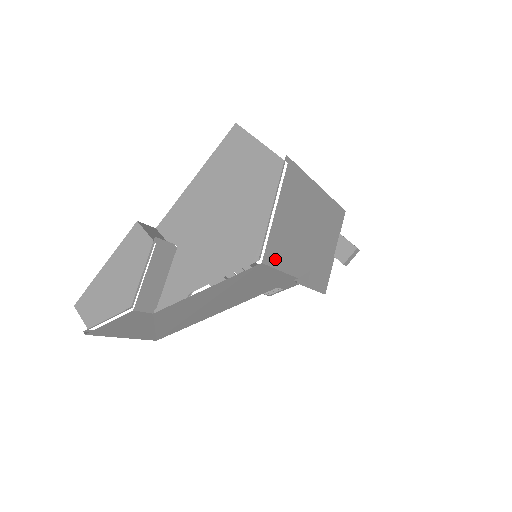
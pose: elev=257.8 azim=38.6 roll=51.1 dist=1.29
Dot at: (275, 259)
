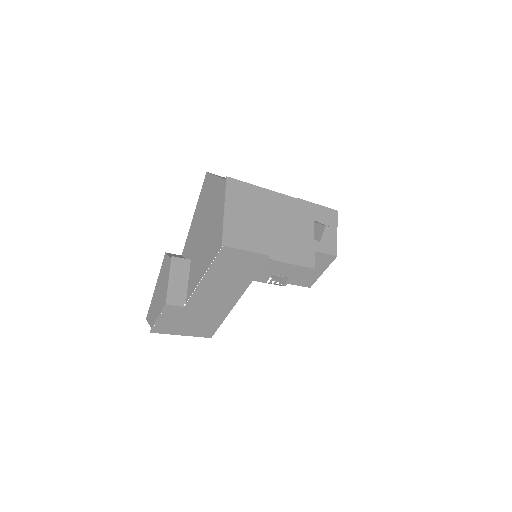
Dot at: (237, 243)
